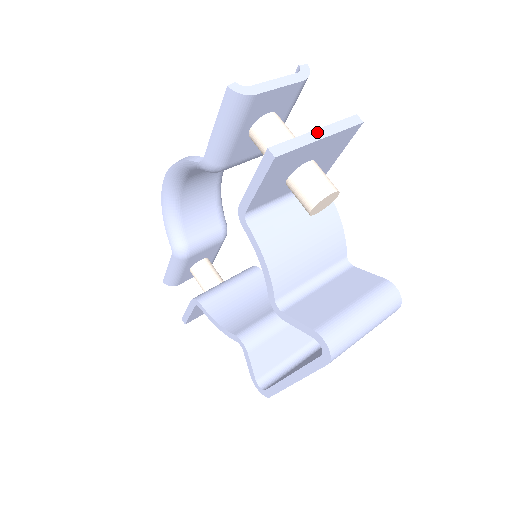
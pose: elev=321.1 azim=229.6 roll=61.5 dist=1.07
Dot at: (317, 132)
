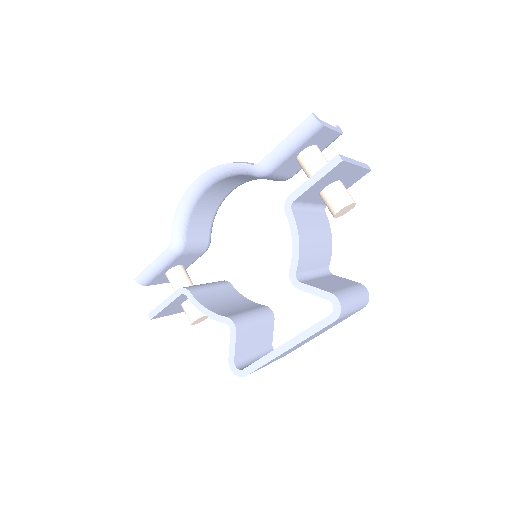
Dot at: (355, 161)
